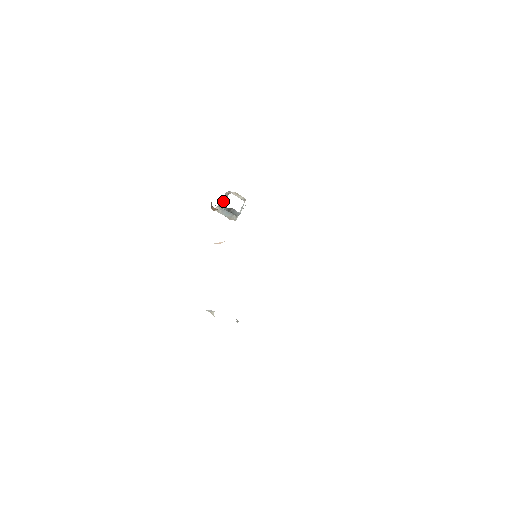
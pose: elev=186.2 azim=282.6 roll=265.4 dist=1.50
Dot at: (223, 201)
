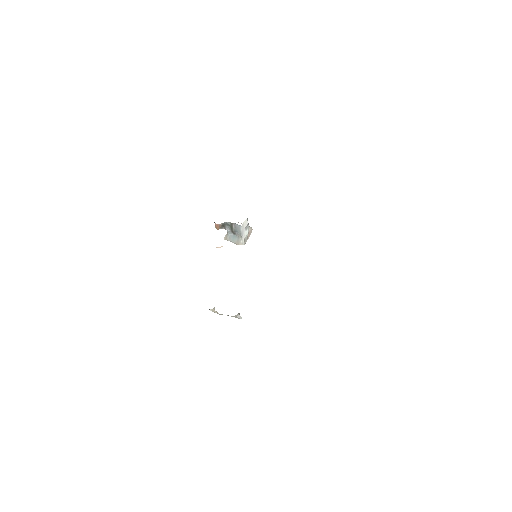
Dot at: occluded
